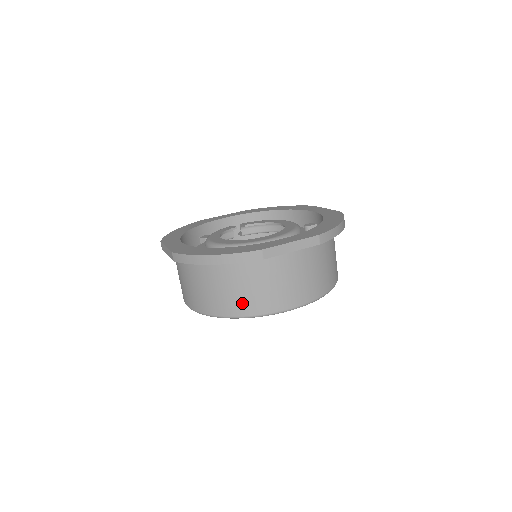
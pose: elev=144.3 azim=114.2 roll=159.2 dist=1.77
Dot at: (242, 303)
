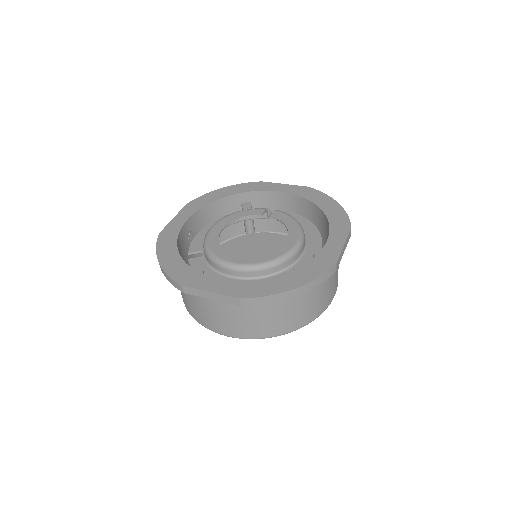
Dot at: (188, 305)
